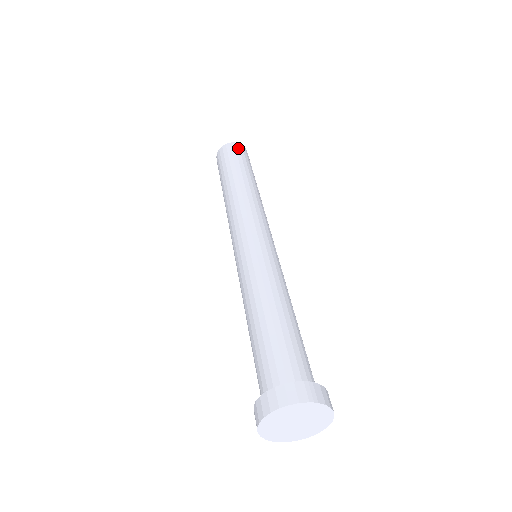
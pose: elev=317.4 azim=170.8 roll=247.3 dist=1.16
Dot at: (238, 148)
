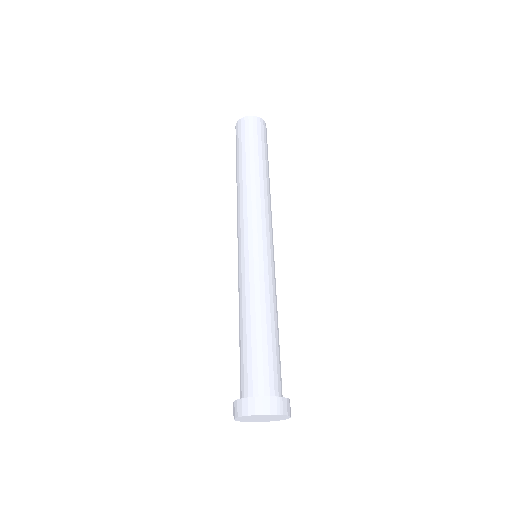
Dot at: (259, 125)
